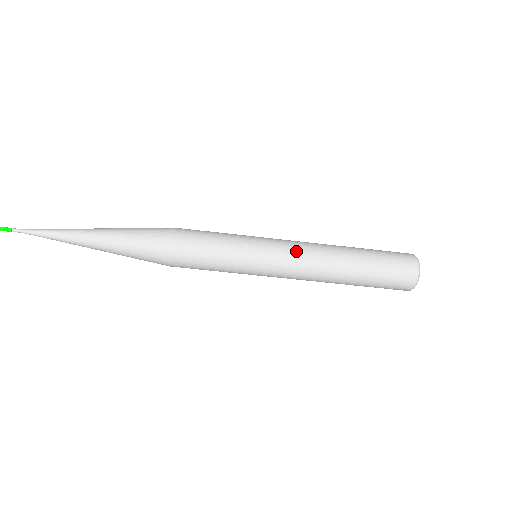
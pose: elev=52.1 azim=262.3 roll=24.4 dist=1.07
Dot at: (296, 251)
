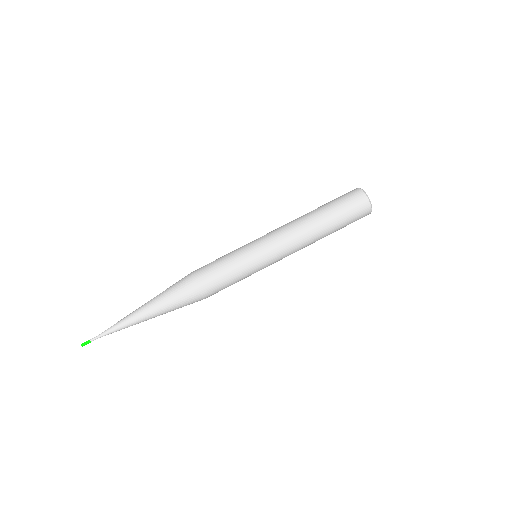
Dot at: (280, 236)
